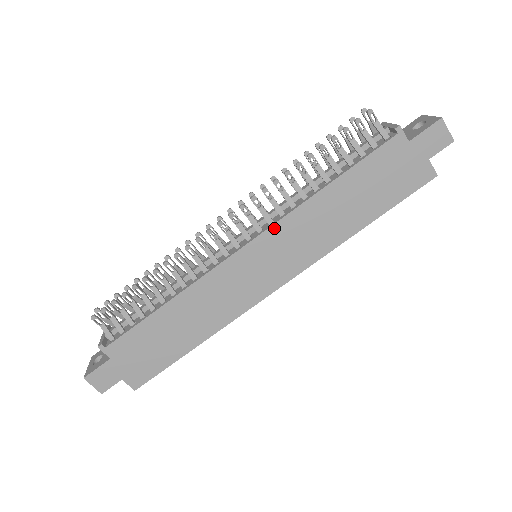
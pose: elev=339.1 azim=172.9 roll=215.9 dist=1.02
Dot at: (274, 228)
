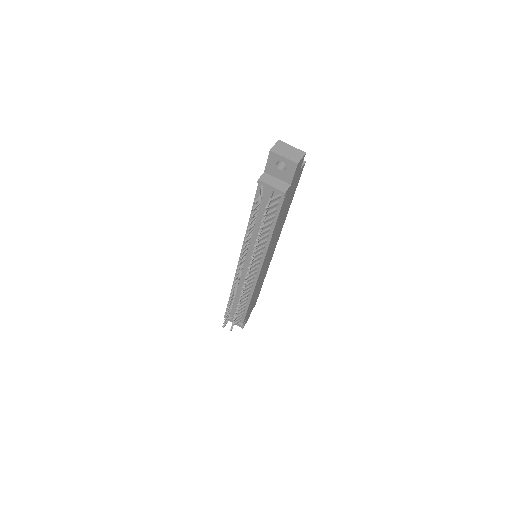
Dot at: (265, 258)
